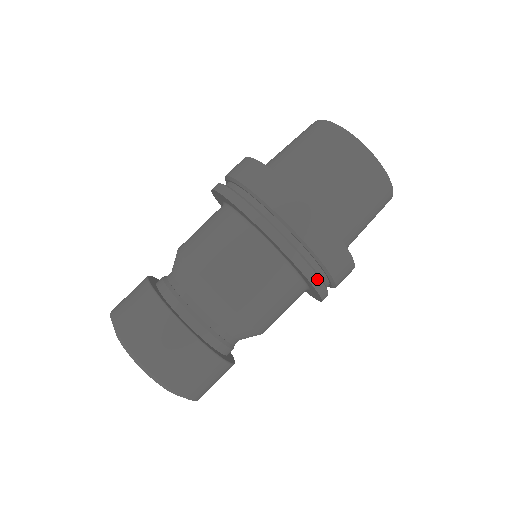
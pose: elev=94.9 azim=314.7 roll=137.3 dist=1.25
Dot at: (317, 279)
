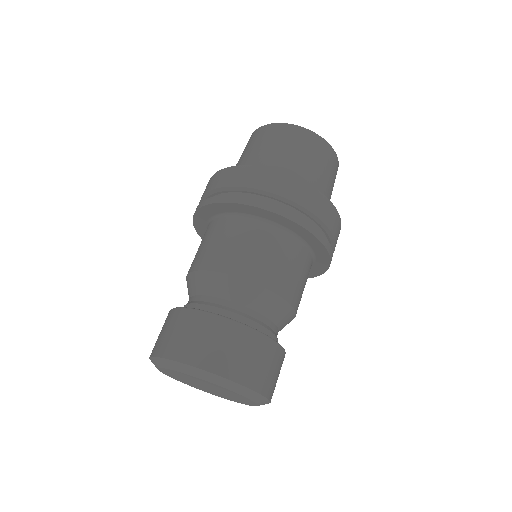
Dot at: (332, 252)
